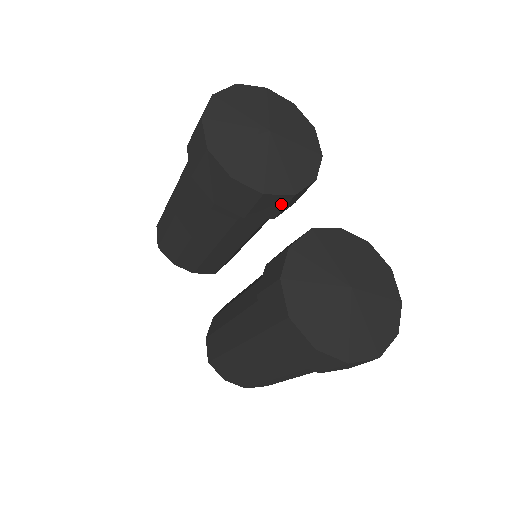
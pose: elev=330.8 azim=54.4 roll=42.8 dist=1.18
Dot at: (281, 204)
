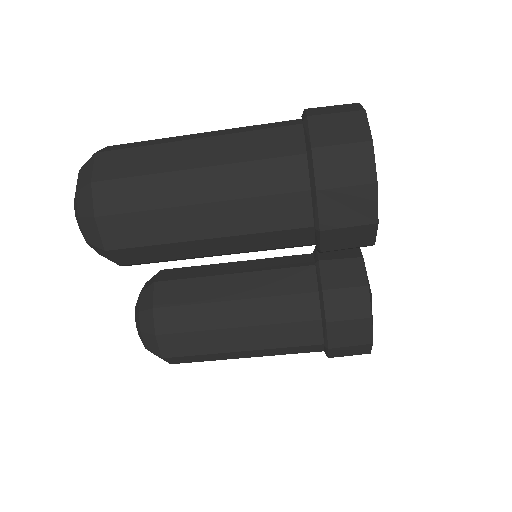
Dot at: occluded
